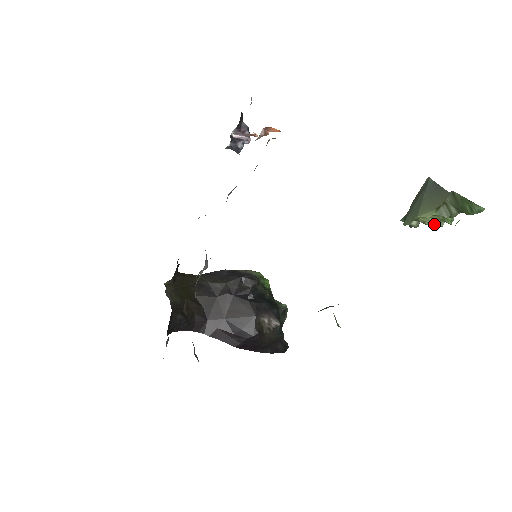
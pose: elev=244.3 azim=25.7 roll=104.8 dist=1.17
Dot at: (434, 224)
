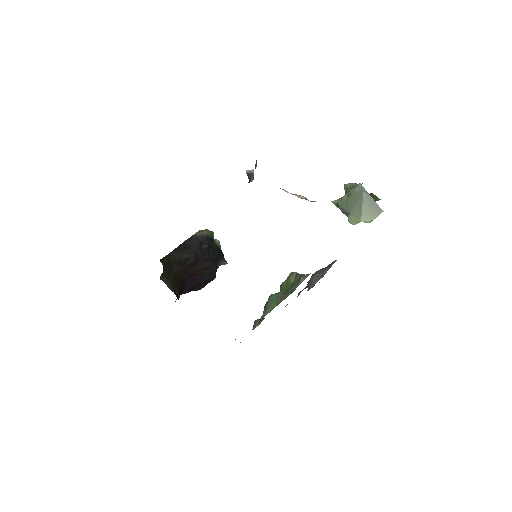
Dot at: occluded
